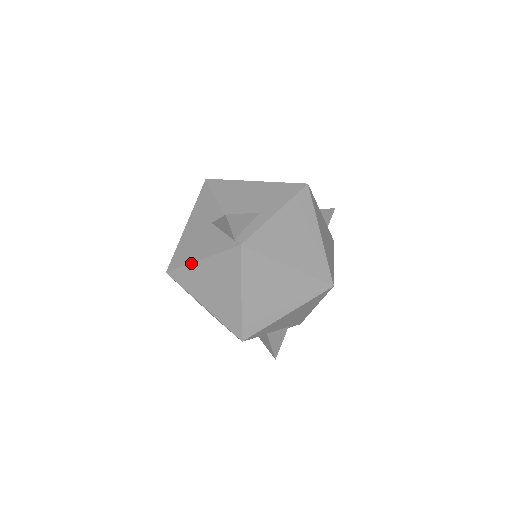
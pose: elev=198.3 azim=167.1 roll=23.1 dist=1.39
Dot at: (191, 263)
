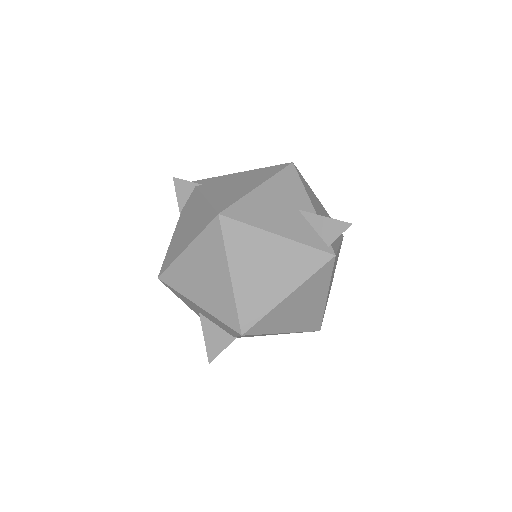
Dot at: (264, 229)
